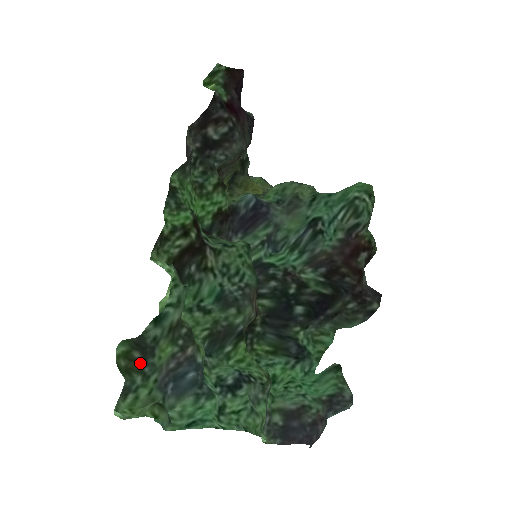
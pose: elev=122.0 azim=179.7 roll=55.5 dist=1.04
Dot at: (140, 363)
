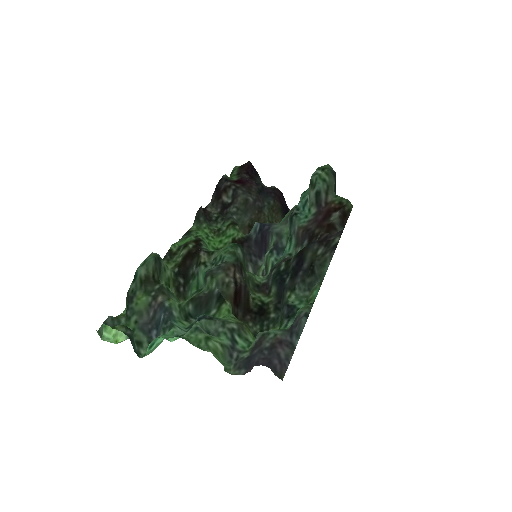
Dot at: (127, 311)
